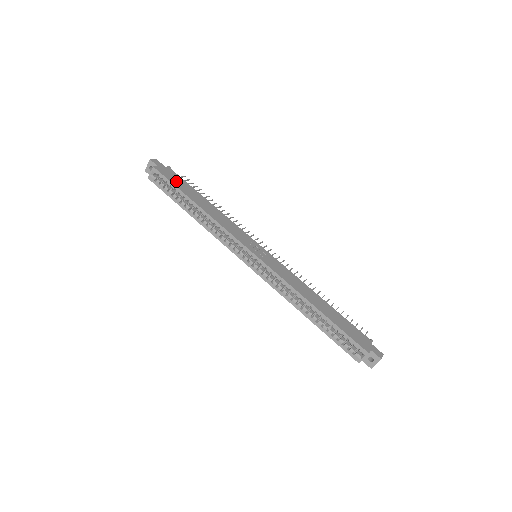
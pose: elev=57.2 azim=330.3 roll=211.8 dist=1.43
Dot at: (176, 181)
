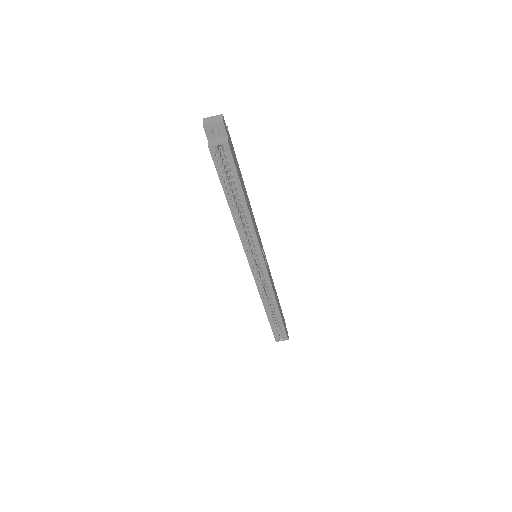
Dot at: (236, 164)
